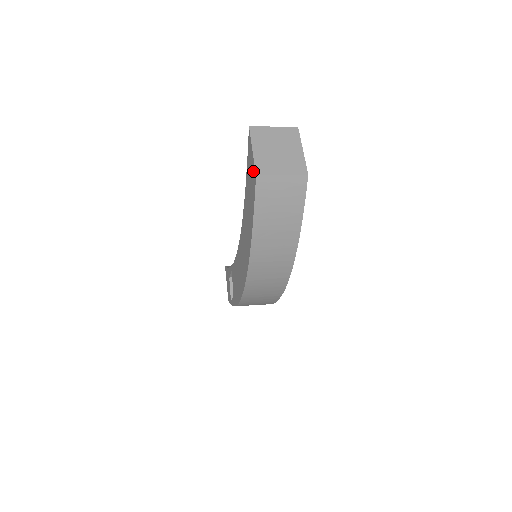
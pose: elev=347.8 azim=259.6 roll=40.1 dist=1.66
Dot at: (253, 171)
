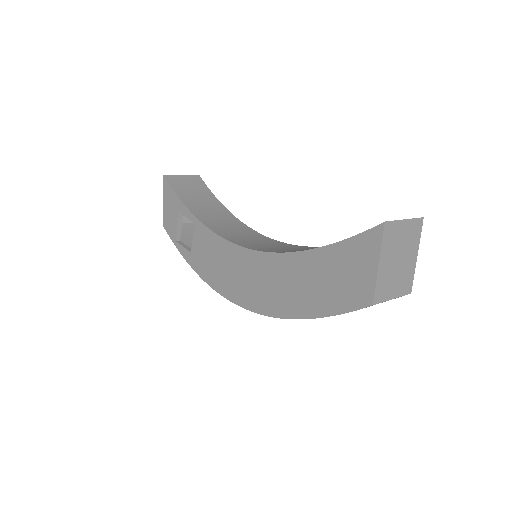
Dot at: (365, 287)
